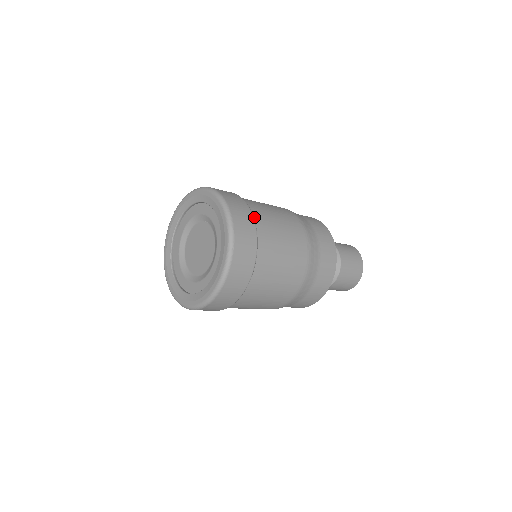
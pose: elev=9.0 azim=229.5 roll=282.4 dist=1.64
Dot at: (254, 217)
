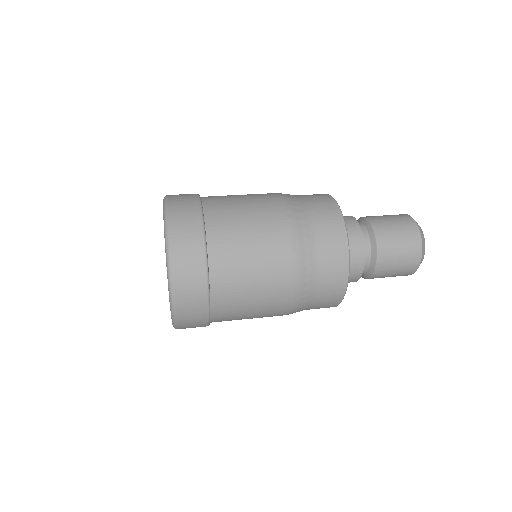
Dot at: (208, 226)
